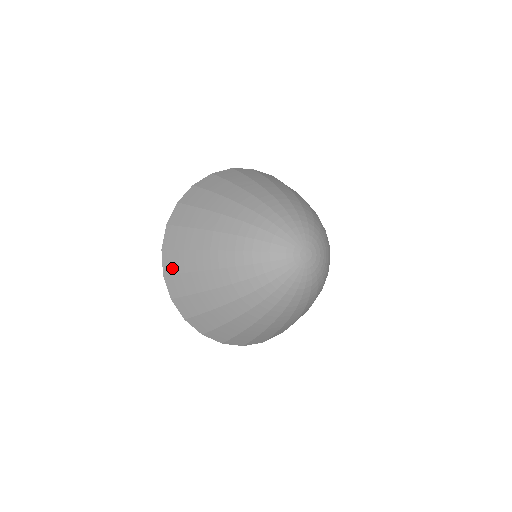
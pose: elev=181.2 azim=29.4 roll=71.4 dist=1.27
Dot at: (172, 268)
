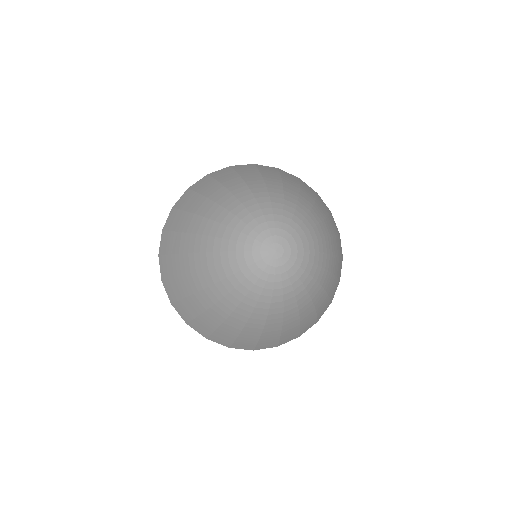
Dot at: (187, 316)
